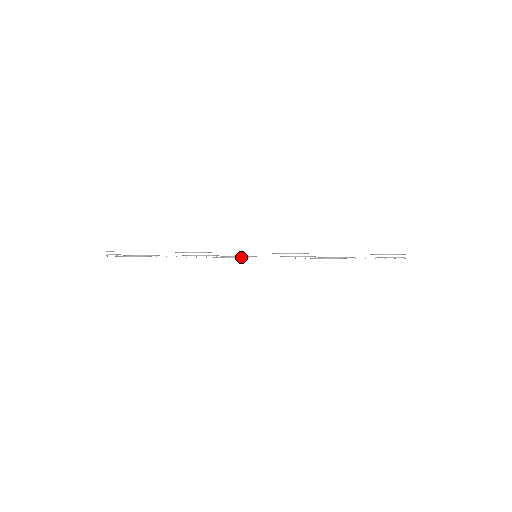
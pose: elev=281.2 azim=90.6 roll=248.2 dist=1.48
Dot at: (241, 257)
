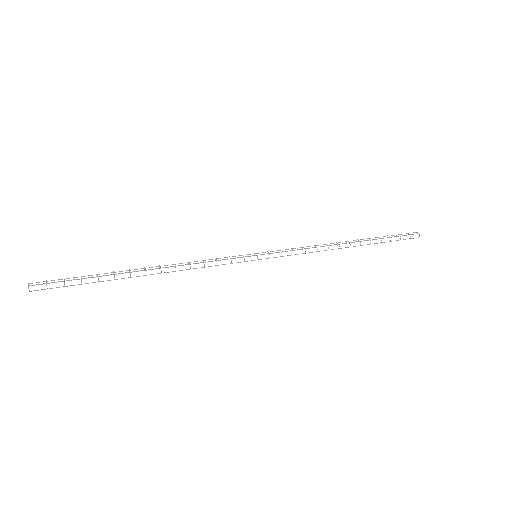
Dot at: occluded
